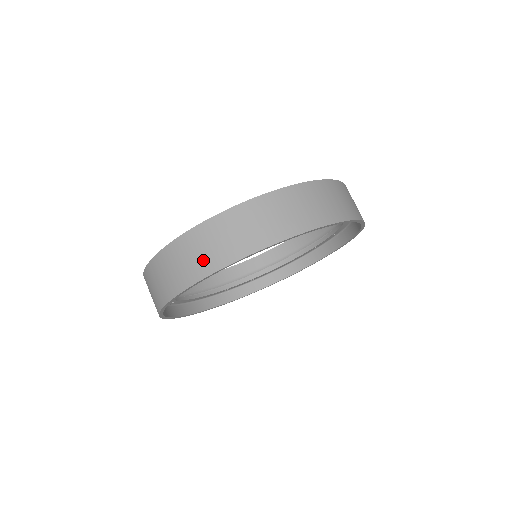
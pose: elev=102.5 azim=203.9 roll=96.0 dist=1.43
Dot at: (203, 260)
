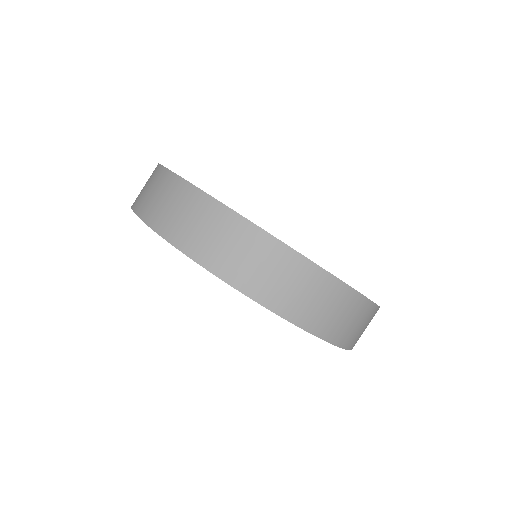
Dot at: (149, 202)
